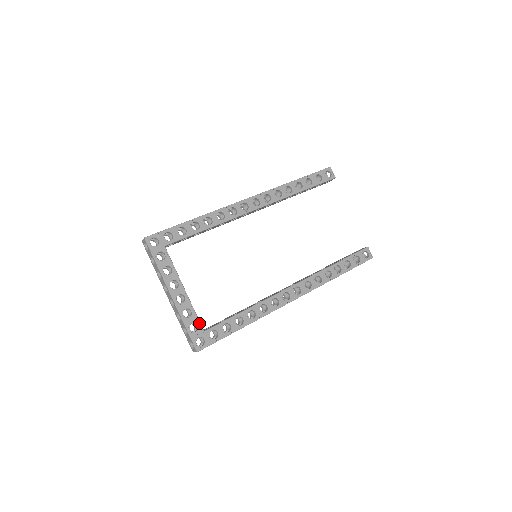
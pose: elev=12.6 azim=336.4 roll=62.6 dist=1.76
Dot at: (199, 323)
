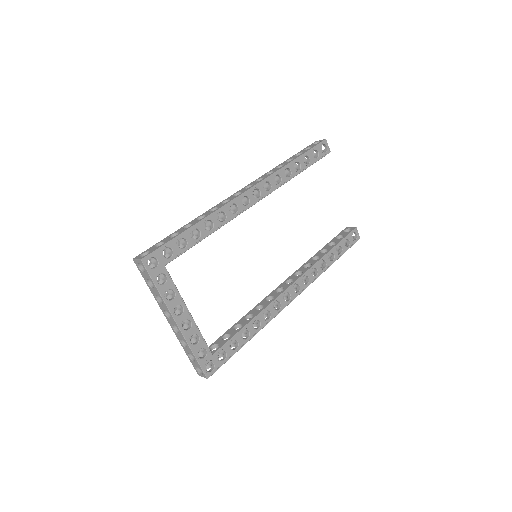
Dot at: (207, 347)
